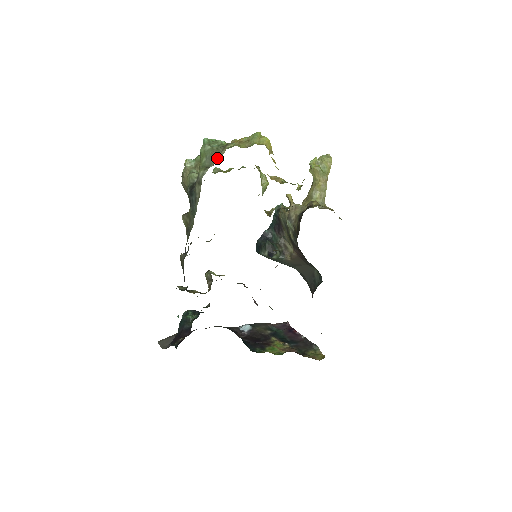
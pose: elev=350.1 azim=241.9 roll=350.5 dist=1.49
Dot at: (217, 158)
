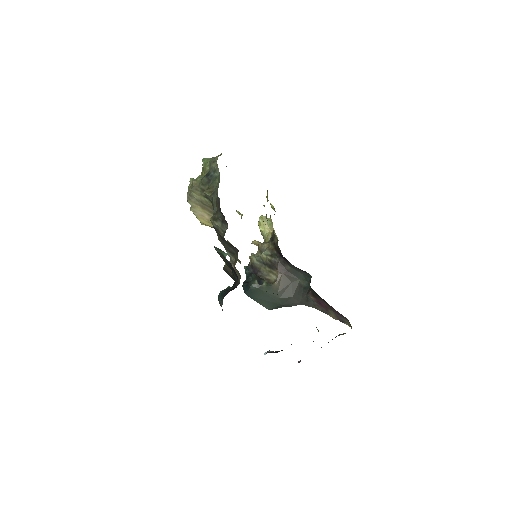
Dot at: occluded
